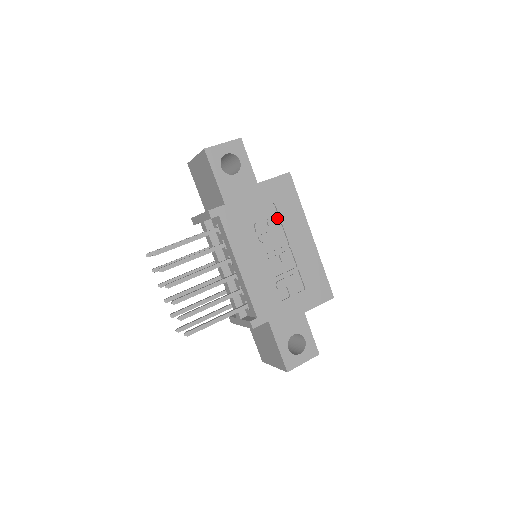
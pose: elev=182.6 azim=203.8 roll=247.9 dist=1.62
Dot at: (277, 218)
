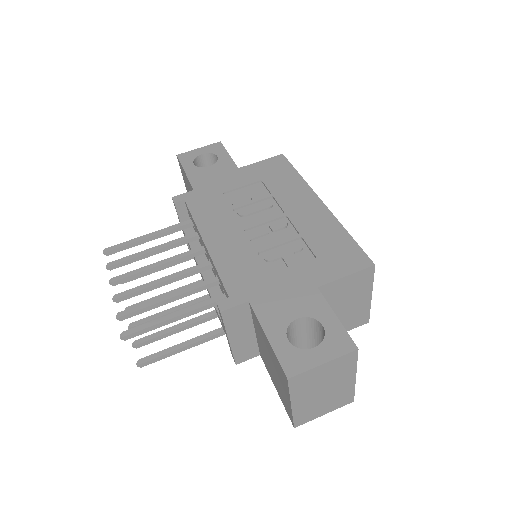
Dot at: (265, 192)
